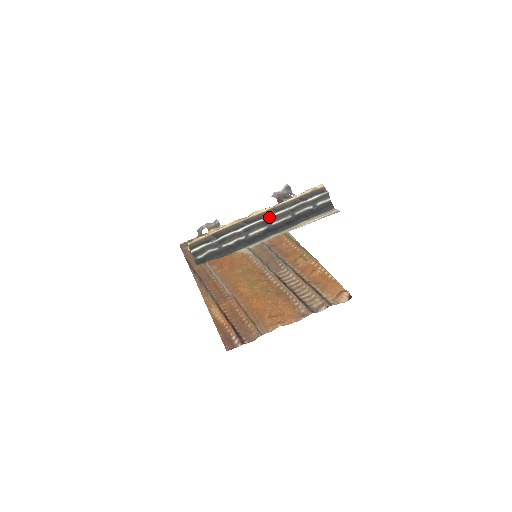
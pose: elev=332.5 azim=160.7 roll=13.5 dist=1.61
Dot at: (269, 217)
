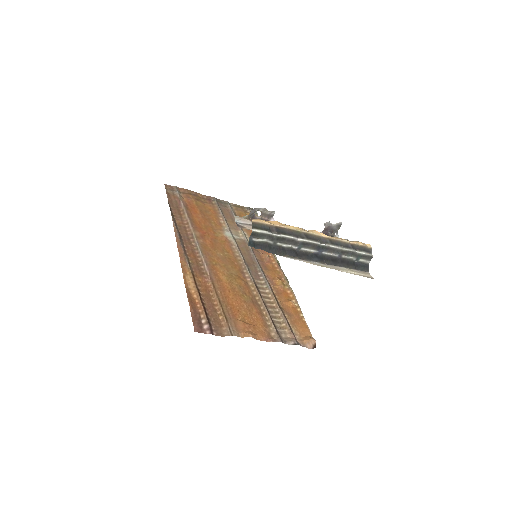
Dot at: (325, 245)
